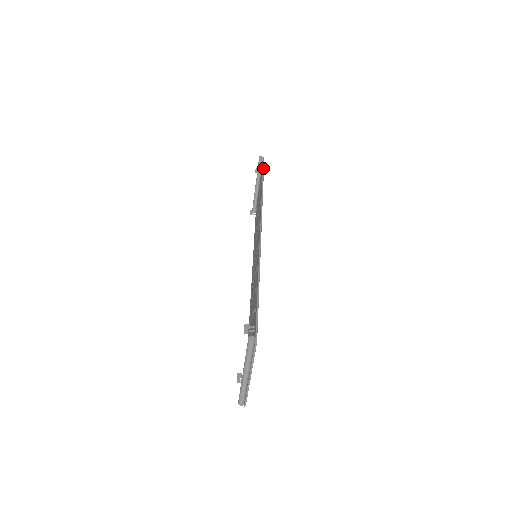
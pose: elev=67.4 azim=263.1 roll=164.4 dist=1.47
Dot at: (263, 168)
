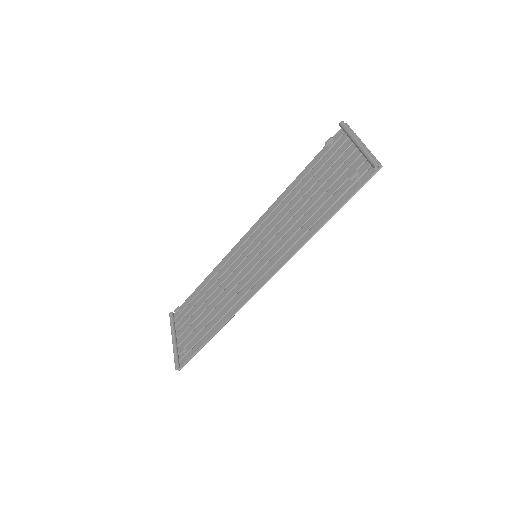
Dot at: occluded
